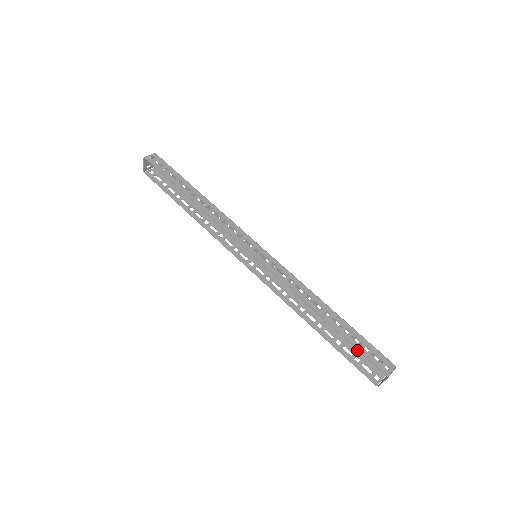
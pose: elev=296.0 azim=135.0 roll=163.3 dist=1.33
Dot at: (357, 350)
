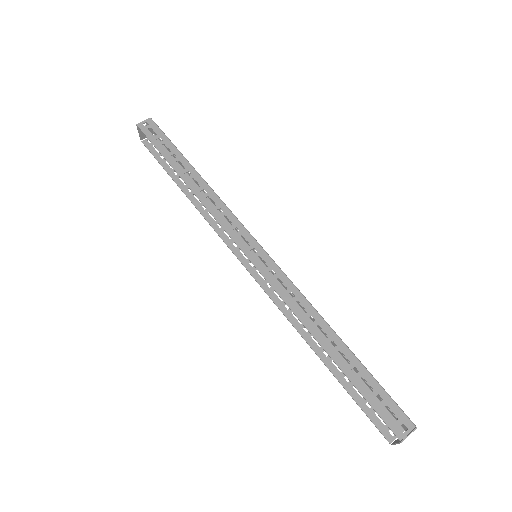
Dot at: (372, 391)
